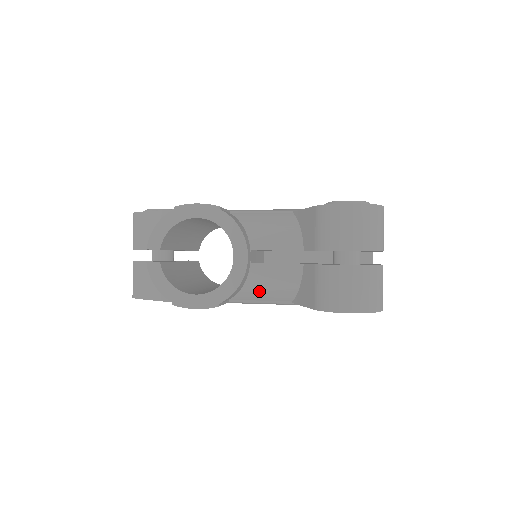
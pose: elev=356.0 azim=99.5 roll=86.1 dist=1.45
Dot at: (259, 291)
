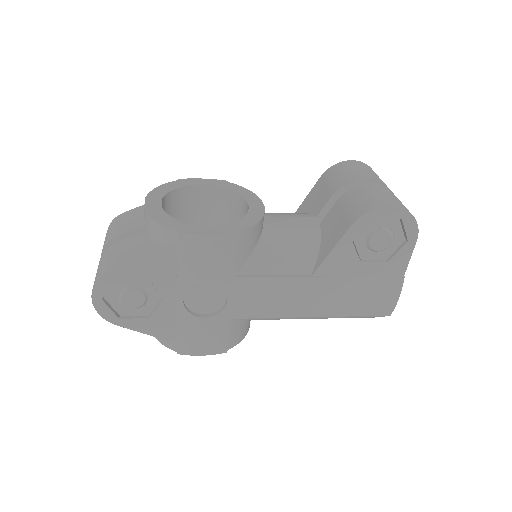
Dot at: (274, 254)
